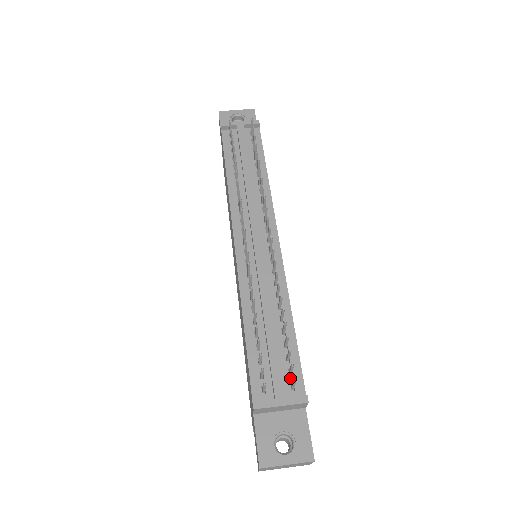
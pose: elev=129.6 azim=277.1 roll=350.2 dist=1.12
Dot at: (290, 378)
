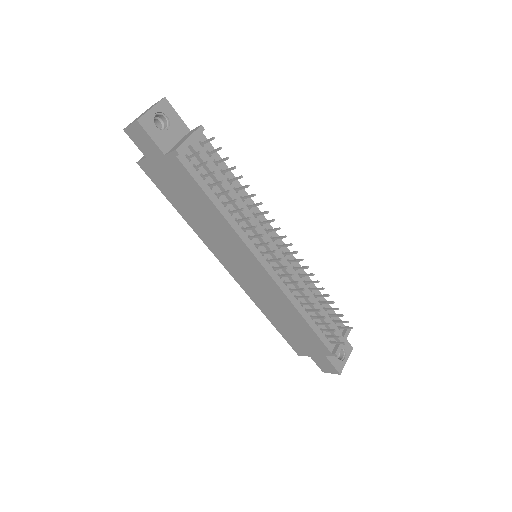
Dot at: (336, 324)
